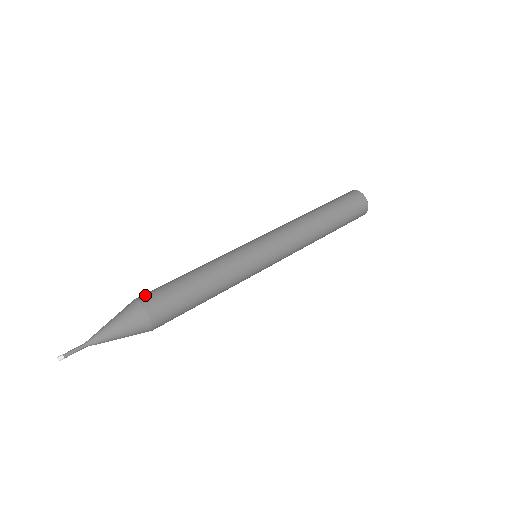
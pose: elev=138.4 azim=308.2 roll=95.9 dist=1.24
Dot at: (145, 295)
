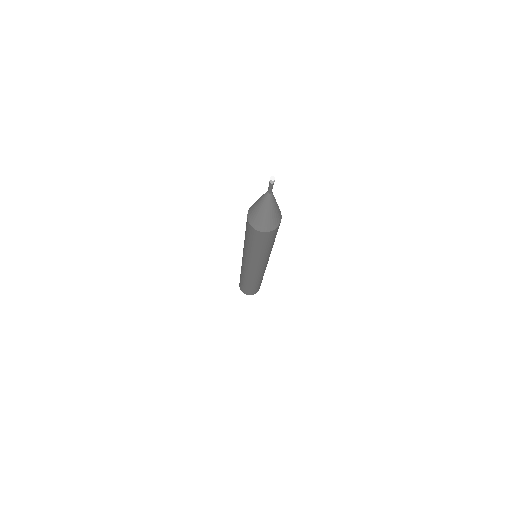
Dot at: occluded
